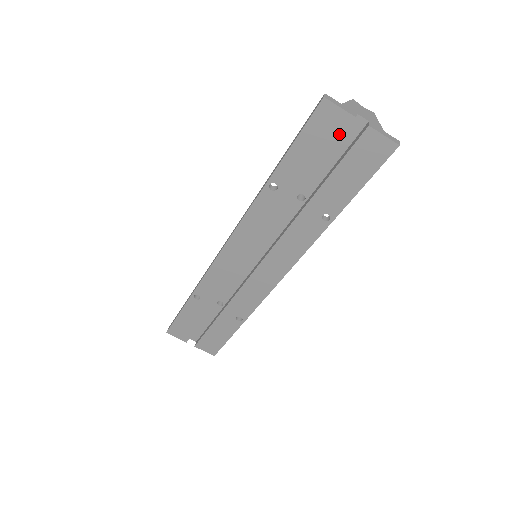
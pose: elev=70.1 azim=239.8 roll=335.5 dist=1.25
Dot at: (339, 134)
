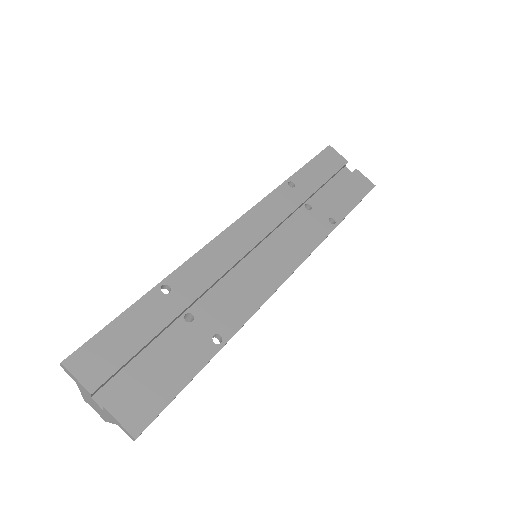
Dot at: (339, 167)
